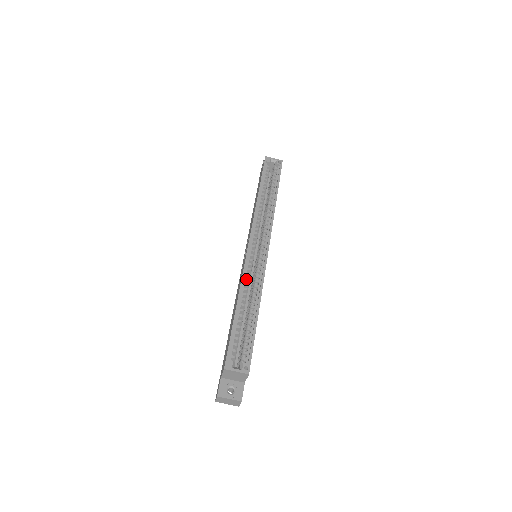
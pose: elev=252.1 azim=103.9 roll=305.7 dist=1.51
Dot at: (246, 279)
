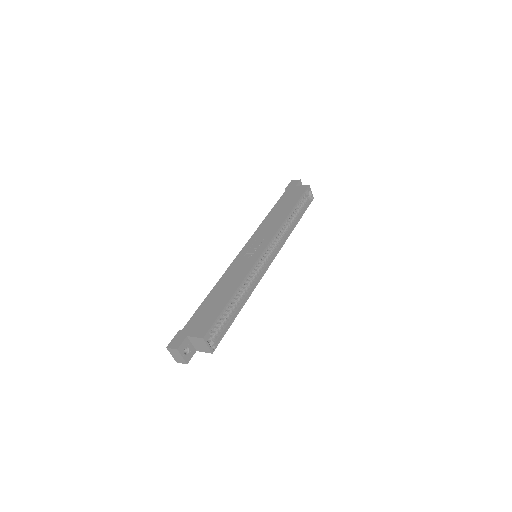
Dot at: (249, 275)
